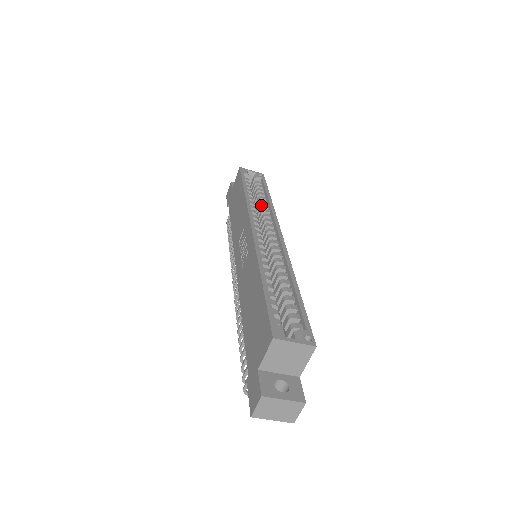
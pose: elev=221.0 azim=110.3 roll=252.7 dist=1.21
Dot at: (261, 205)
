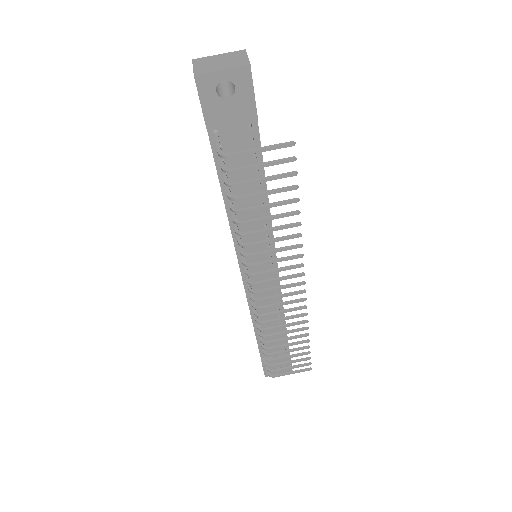
Dot at: occluded
